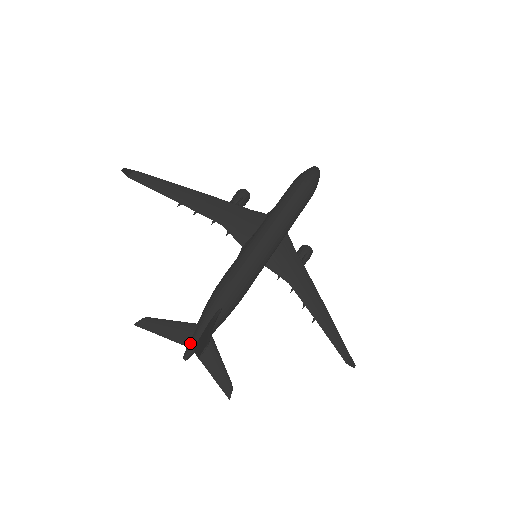
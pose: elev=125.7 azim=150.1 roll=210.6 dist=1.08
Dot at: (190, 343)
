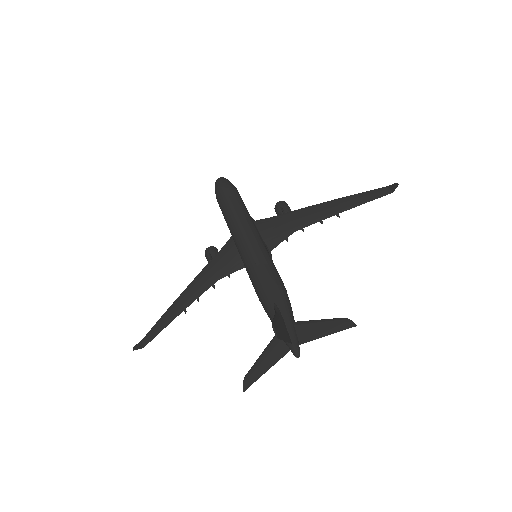
Dot at: (287, 346)
